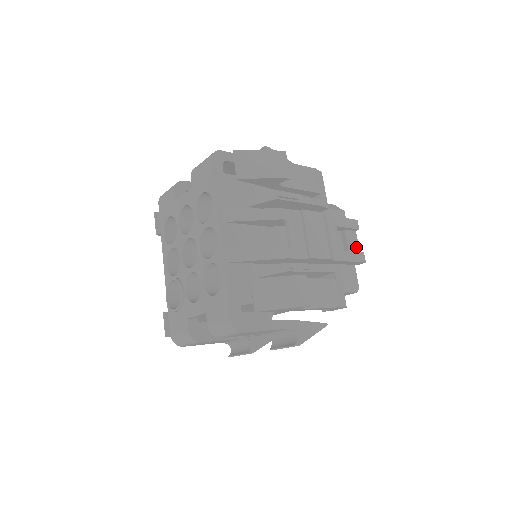
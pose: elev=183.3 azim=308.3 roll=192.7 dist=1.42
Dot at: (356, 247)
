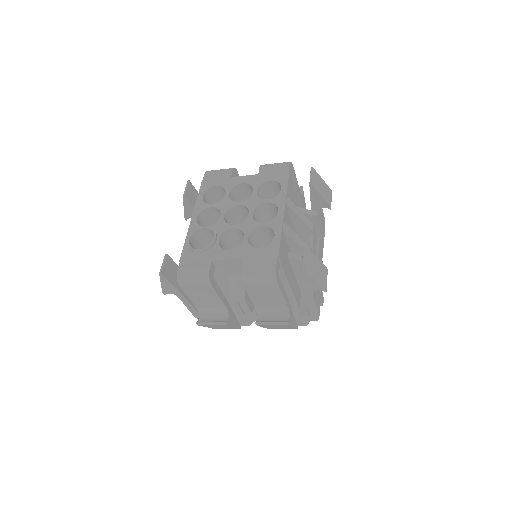
Dot at: occluded
